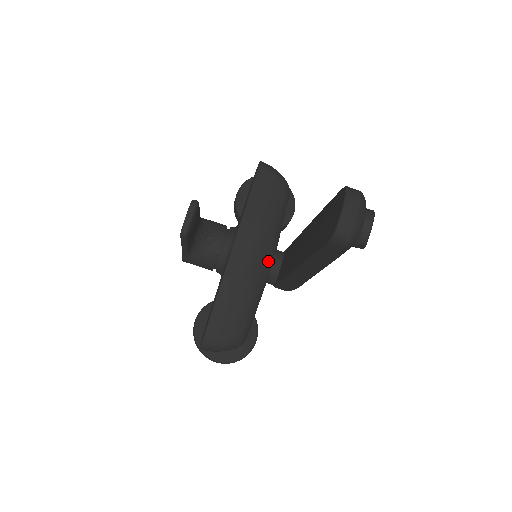
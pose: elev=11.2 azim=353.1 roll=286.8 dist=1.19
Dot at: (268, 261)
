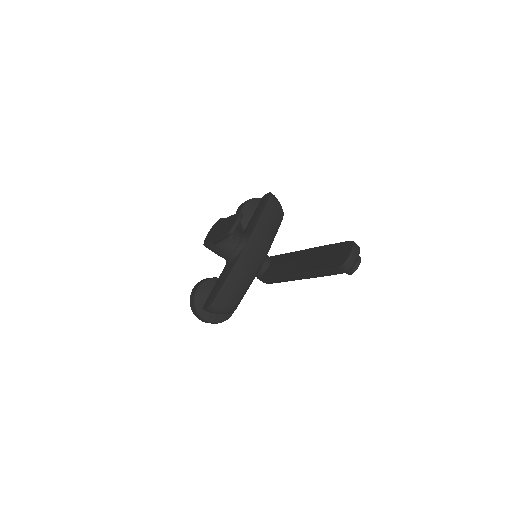
Dot at: (262, 261)
